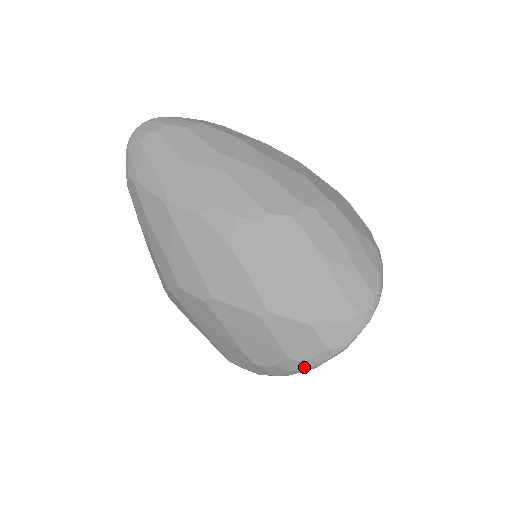
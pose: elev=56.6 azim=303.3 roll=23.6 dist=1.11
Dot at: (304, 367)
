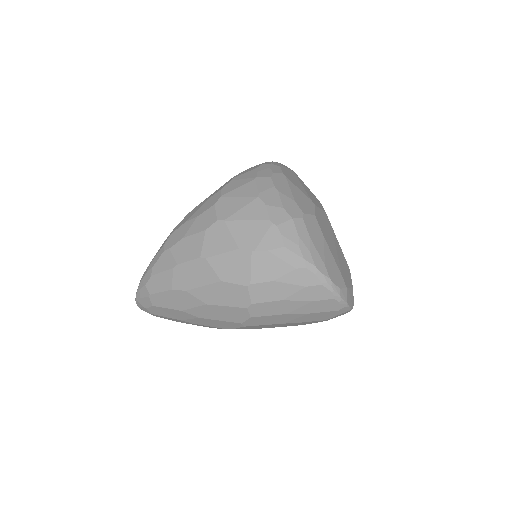
Dot at: occluded
